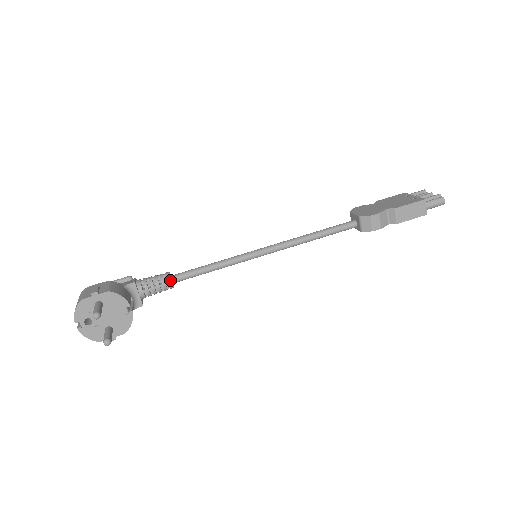
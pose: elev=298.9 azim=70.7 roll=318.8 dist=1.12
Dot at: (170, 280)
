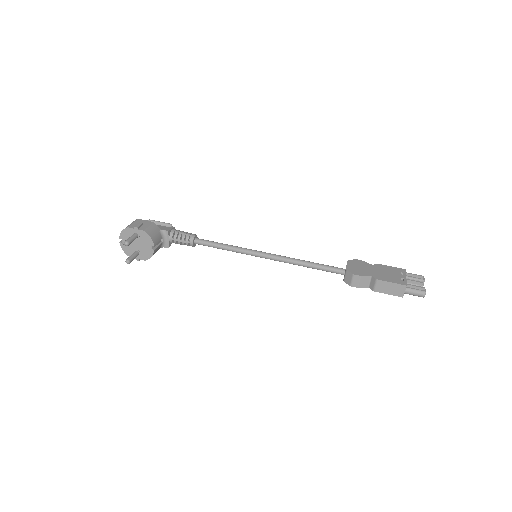
Dot at: (192, 241)
